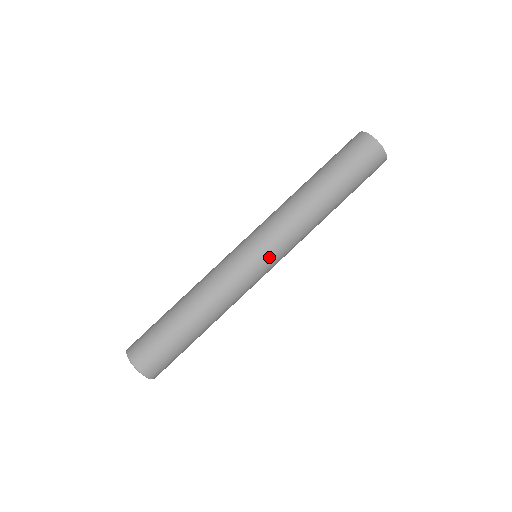
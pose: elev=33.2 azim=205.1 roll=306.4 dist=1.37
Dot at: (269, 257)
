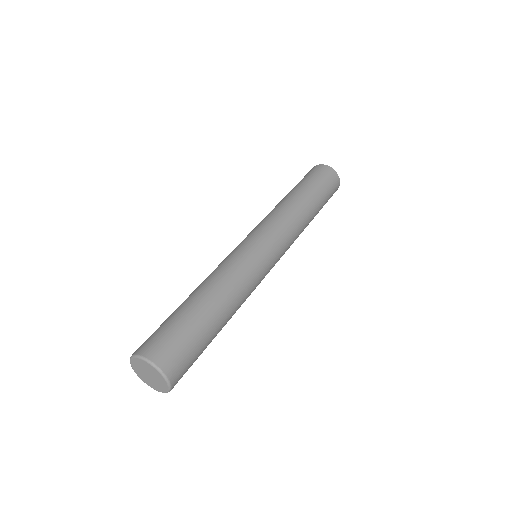
Dot at: (263, 237)
